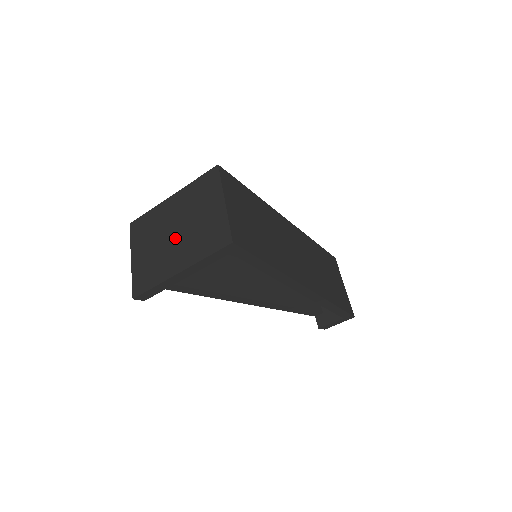
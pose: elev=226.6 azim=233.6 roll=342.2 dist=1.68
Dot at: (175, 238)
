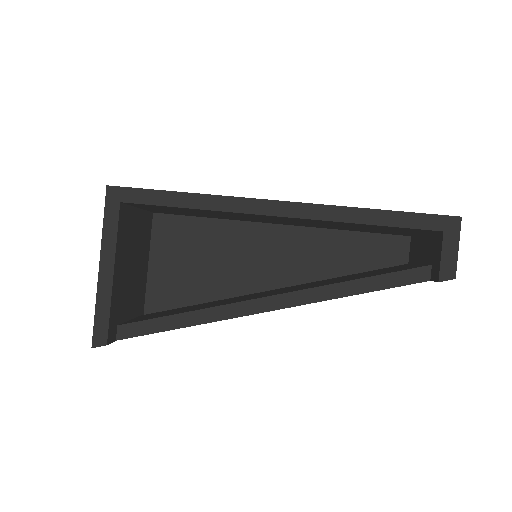
Dot at: occluded
